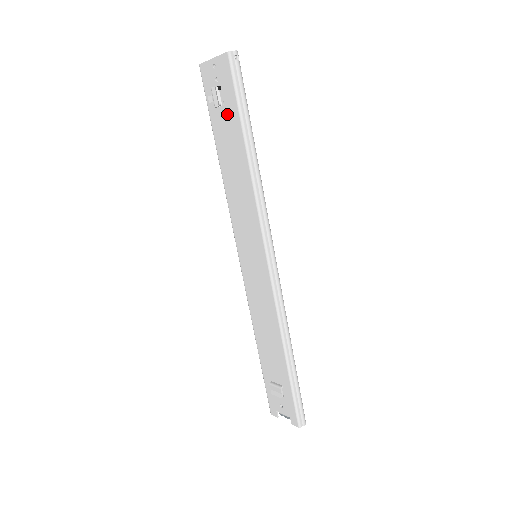
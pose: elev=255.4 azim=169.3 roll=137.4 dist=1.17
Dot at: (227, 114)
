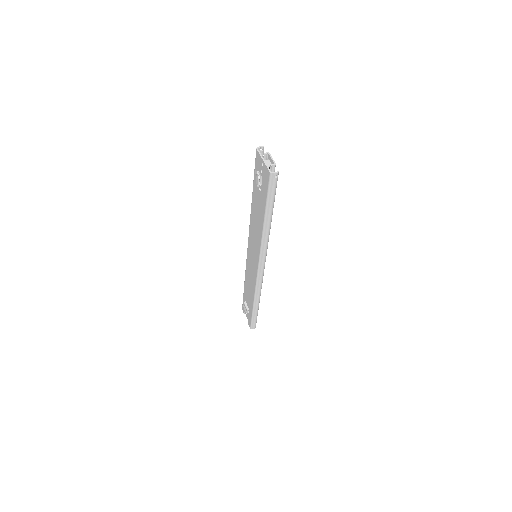
Dot at: (261, 193)
